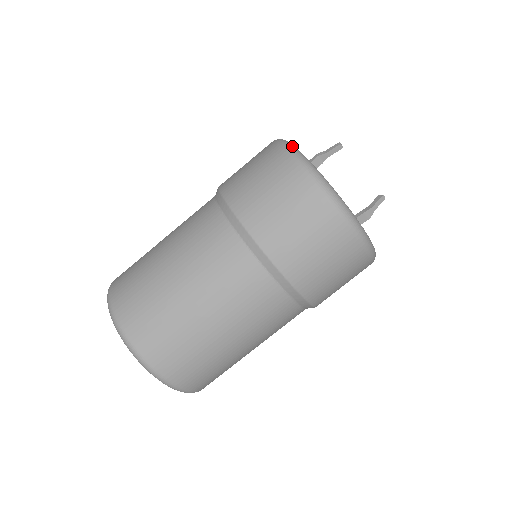
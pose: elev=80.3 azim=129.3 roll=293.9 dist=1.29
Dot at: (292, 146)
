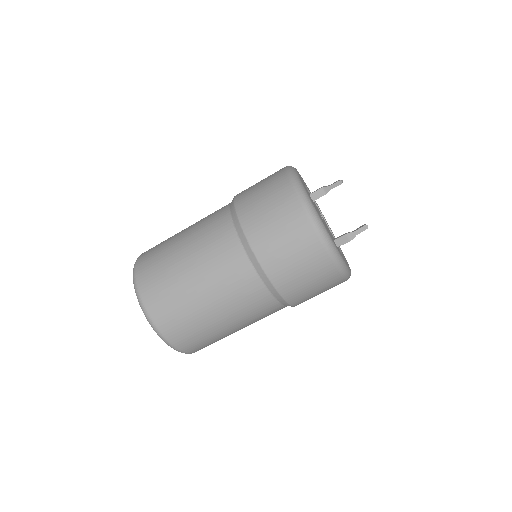
Dot at: (292, 168)
